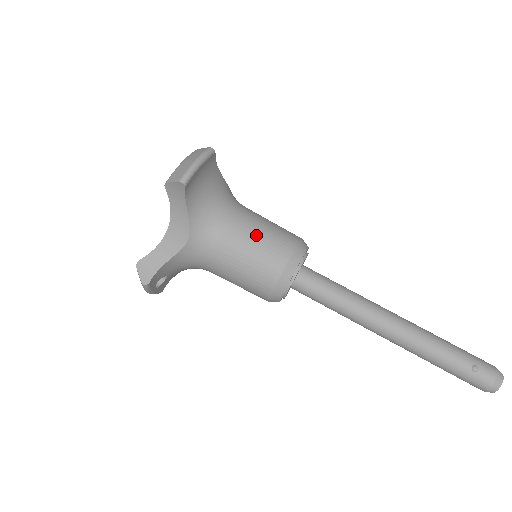
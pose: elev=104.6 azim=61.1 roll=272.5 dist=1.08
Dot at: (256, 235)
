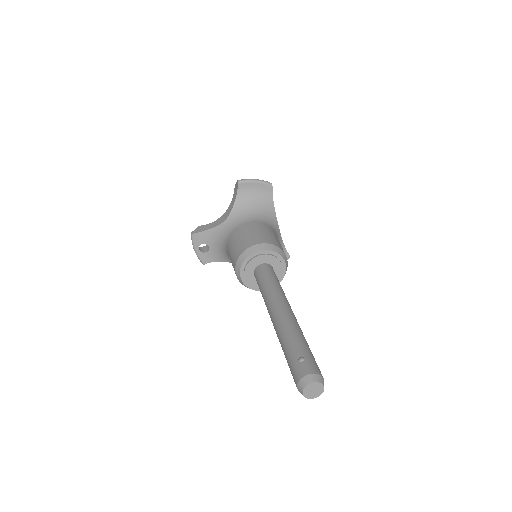
Dot at: (257, 230)
